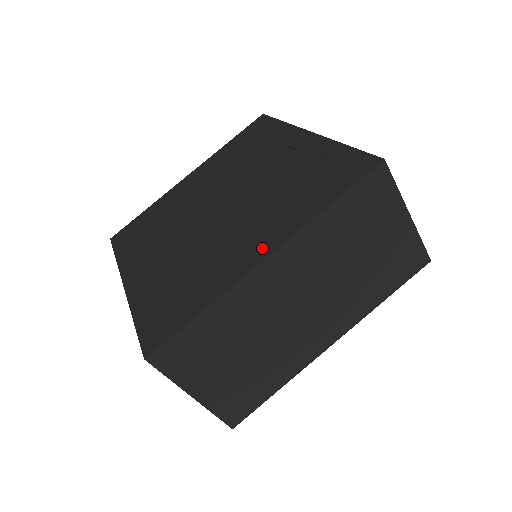
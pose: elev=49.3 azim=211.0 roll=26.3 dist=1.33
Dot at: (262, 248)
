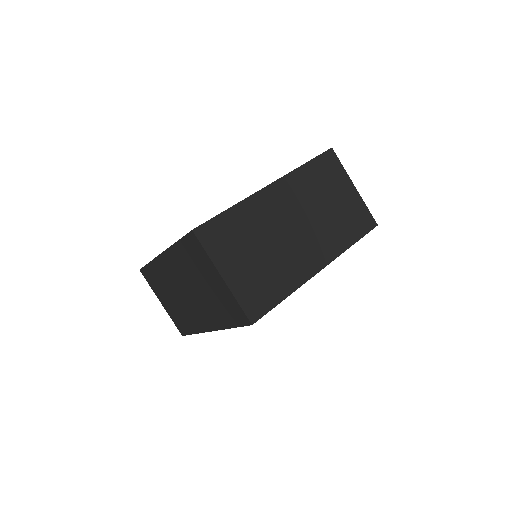
Dot at: occluded
